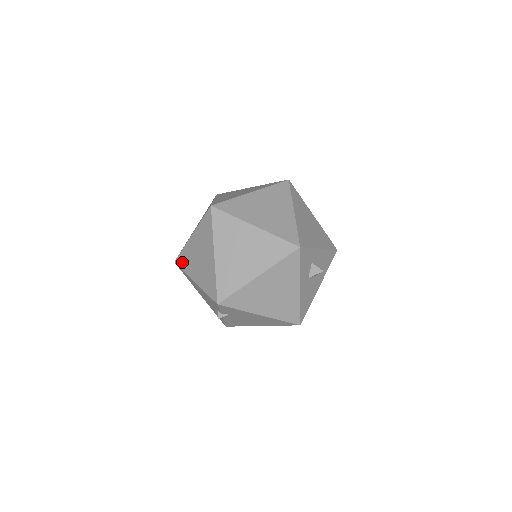
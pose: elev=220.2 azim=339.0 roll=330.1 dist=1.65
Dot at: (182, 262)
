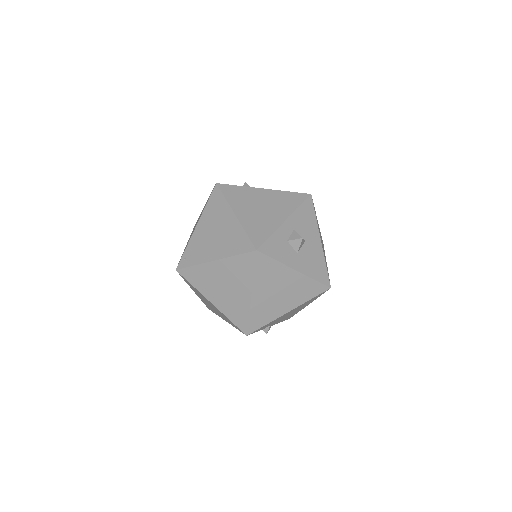
Dot at: (210, 309)
